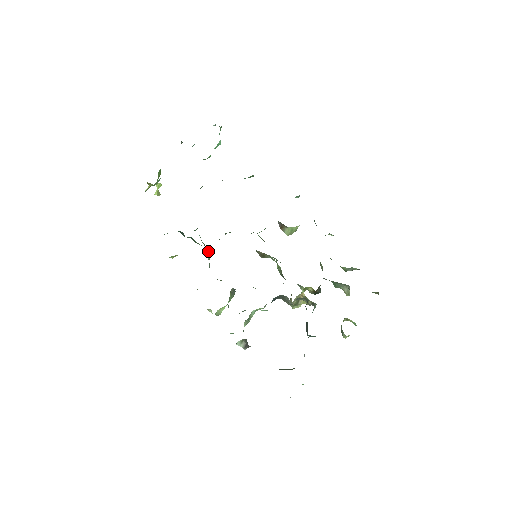
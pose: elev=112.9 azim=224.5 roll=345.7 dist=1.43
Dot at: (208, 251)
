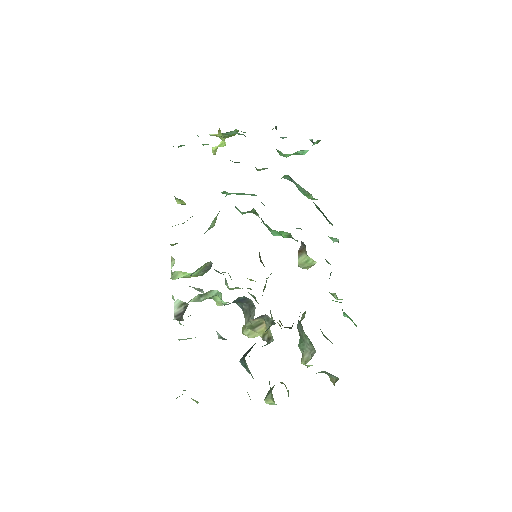
Dot at: (215, 221)
